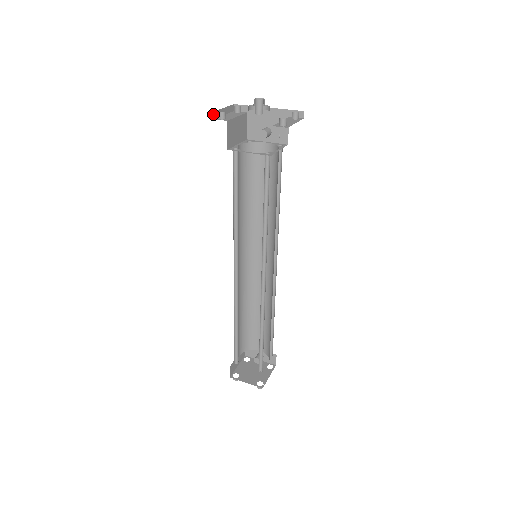
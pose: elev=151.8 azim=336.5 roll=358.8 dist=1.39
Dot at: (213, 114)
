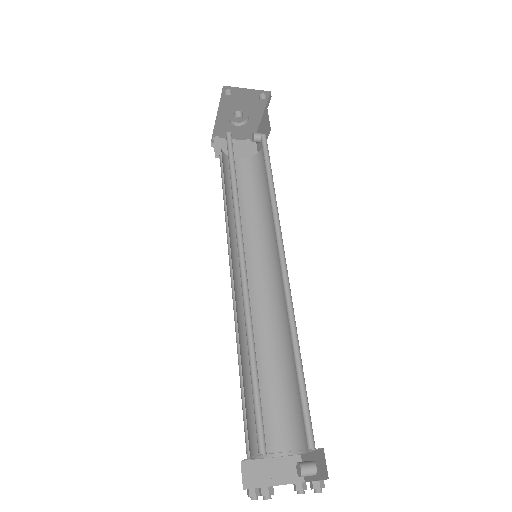
Dot at: (212, 145)
